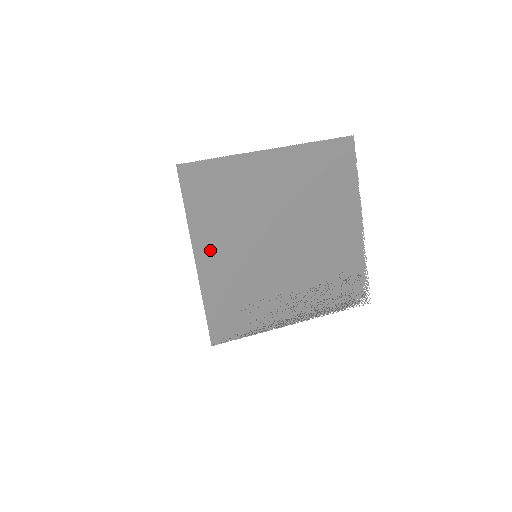
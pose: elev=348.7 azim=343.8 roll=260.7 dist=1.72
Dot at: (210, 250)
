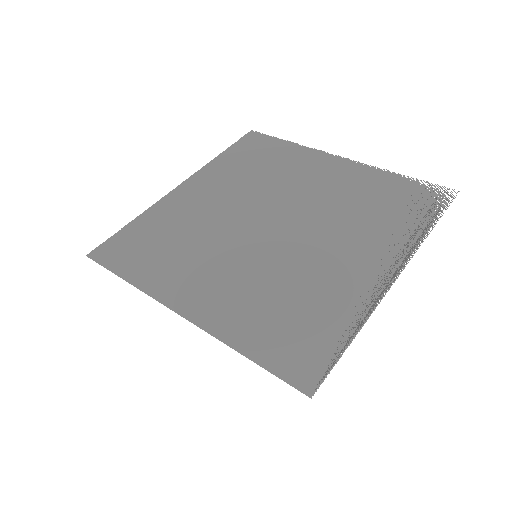
Dot at: (190, 292)
